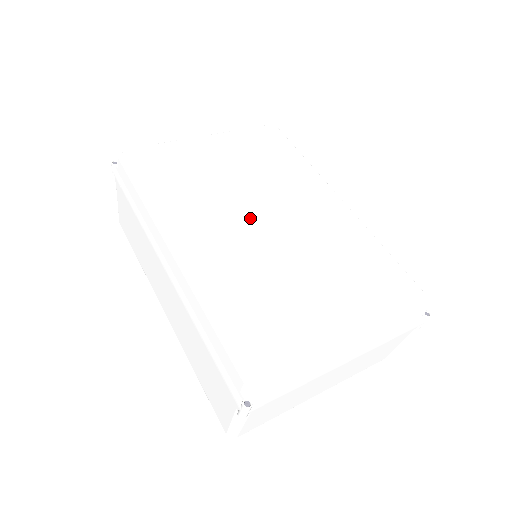
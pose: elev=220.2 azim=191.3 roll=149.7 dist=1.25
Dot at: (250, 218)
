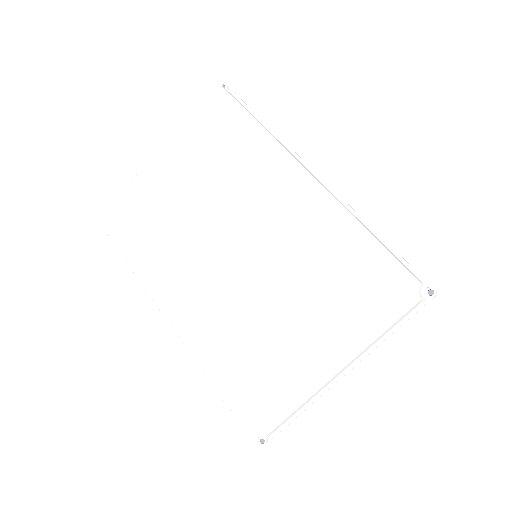
Dot at: (218, 251)
